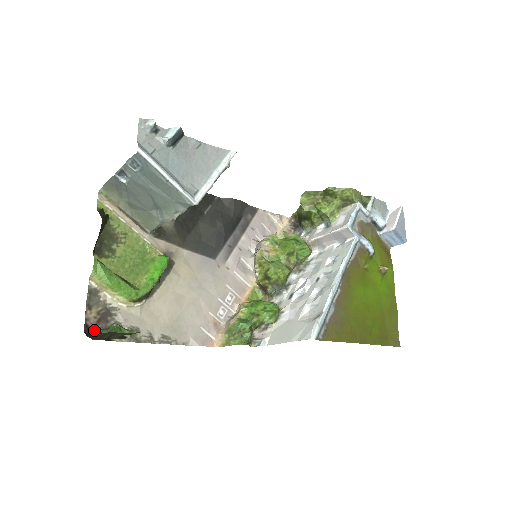
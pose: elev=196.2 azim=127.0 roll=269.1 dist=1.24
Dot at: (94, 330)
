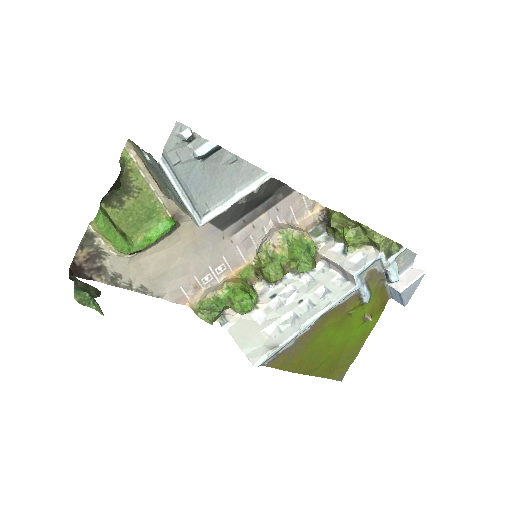
Dot at: (75, 278)
